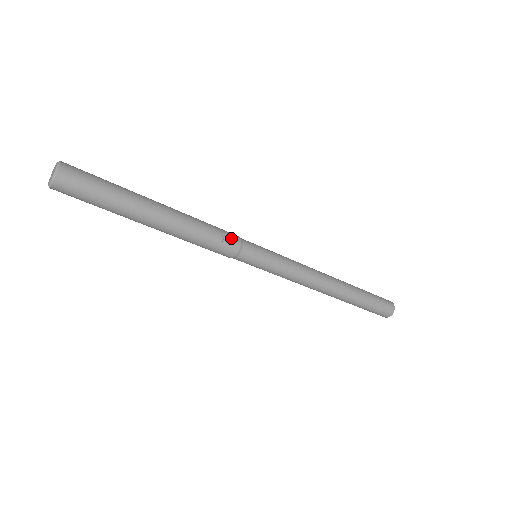
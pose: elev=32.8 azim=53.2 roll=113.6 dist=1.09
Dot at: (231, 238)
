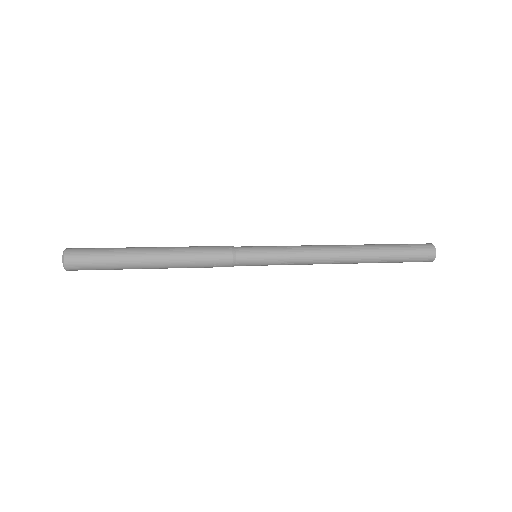
Dot at: (222, 261)
